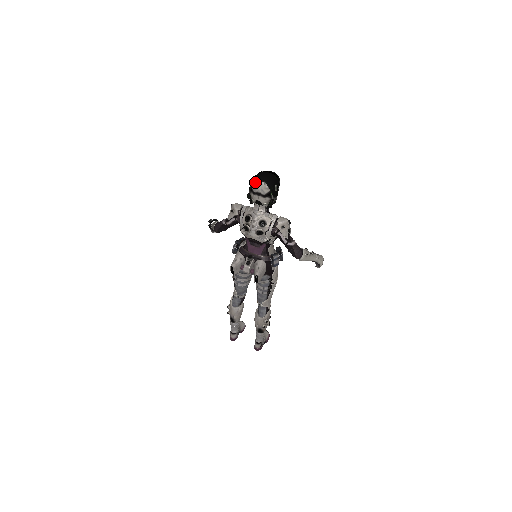
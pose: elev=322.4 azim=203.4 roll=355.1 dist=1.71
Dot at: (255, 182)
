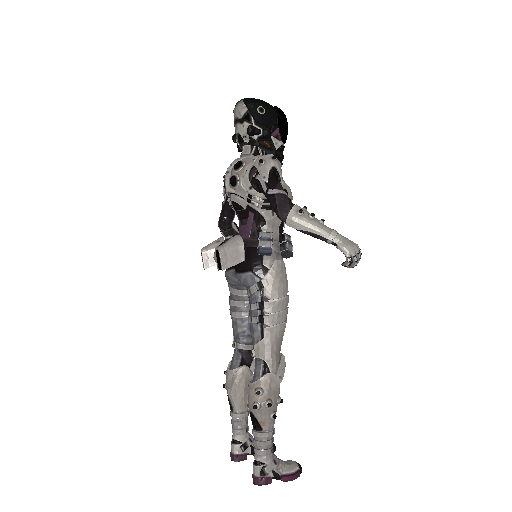
Dot at: (235, 108)
